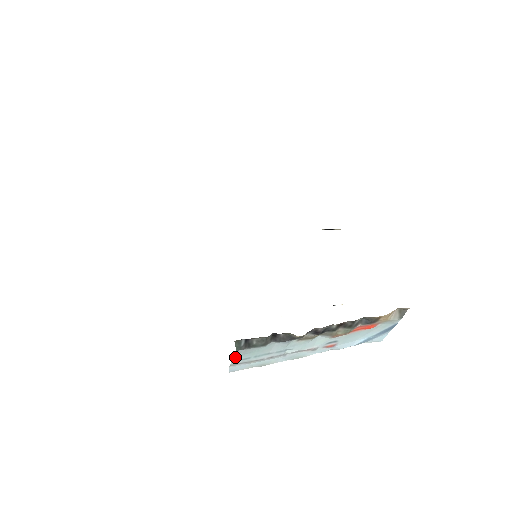
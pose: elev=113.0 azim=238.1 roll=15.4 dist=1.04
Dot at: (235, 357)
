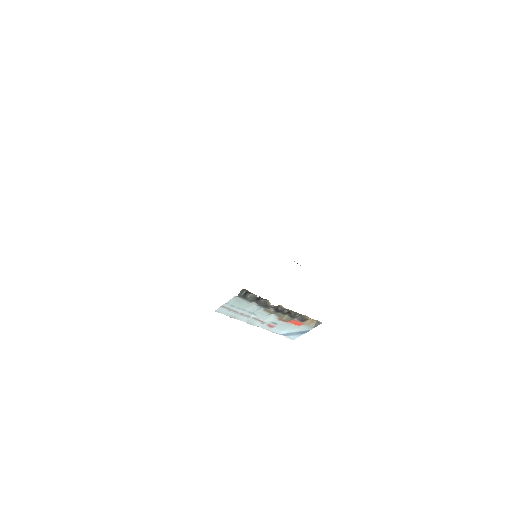
Dot at: (231, 301)
